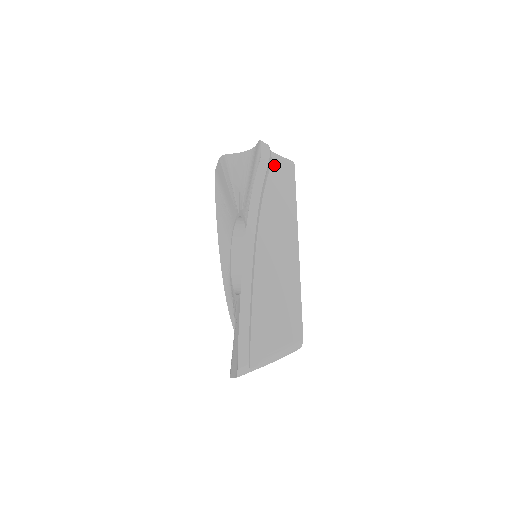
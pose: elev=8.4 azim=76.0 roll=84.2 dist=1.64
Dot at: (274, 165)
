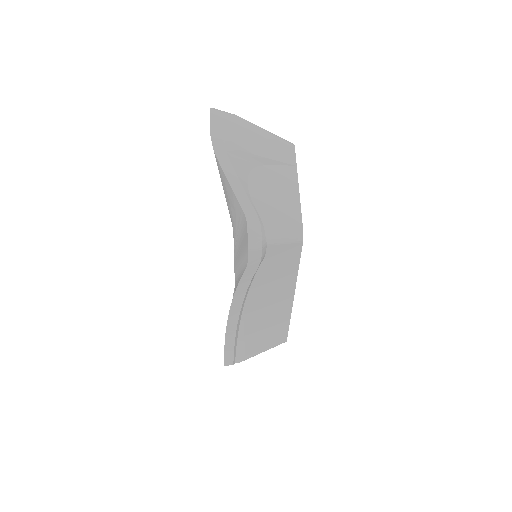
Dot at: (270, 254)
